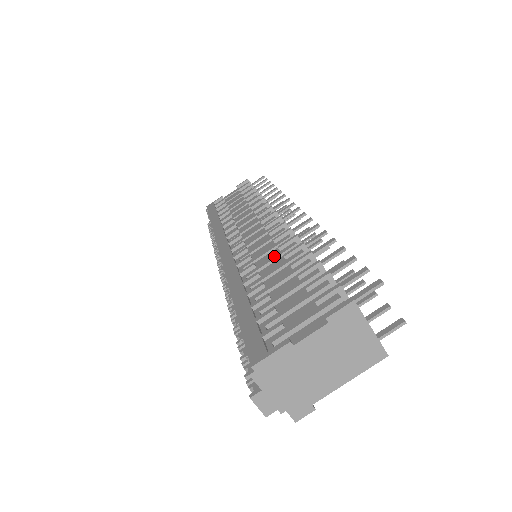
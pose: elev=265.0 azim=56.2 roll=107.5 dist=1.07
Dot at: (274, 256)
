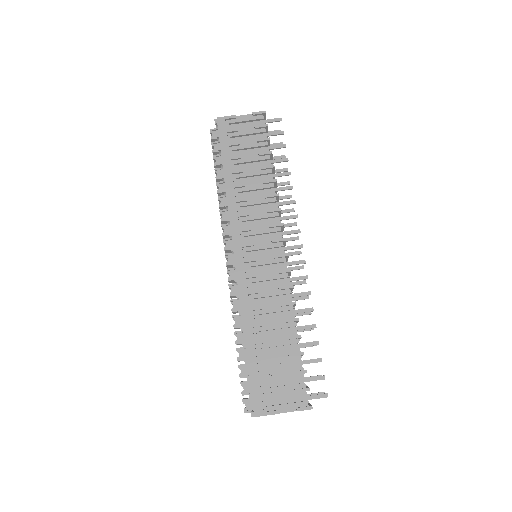
Dot at: (276, 309)
